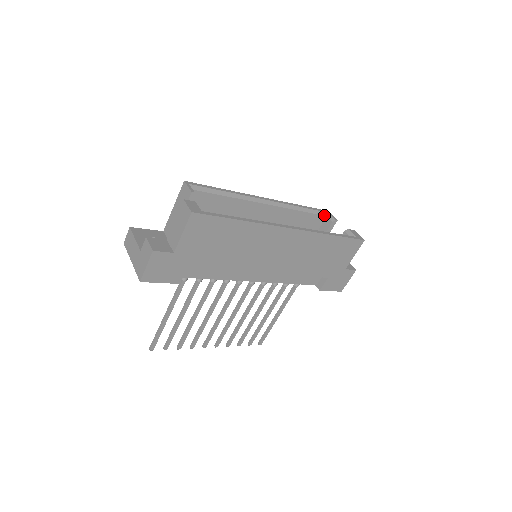
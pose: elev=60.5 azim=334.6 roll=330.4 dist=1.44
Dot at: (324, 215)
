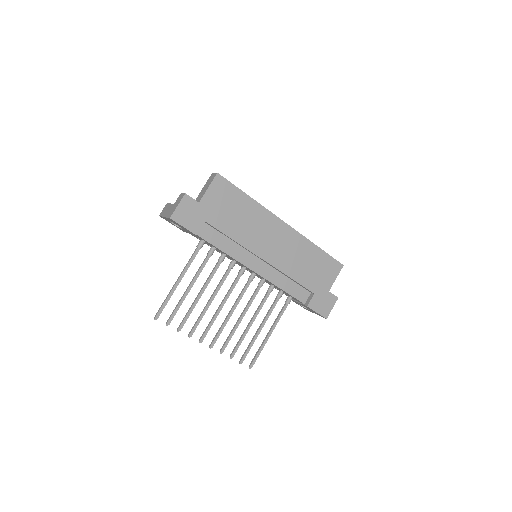
Dot at: occluded
